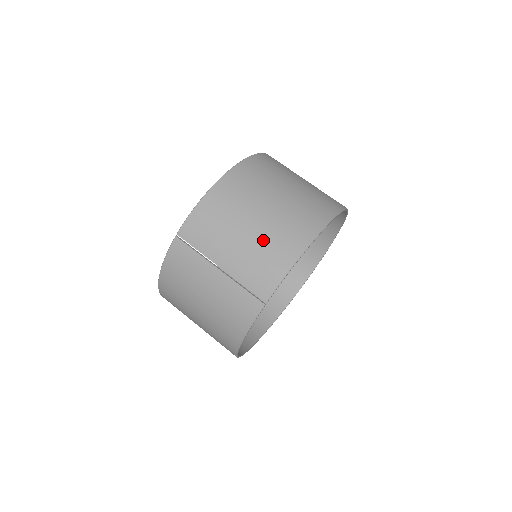
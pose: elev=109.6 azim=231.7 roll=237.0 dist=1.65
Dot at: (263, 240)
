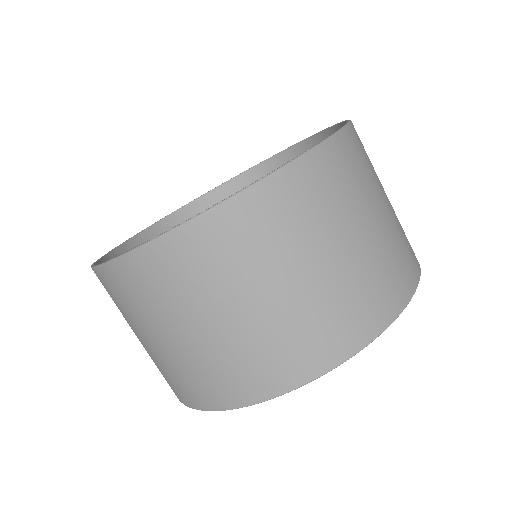
Dot at: (163, 363)
